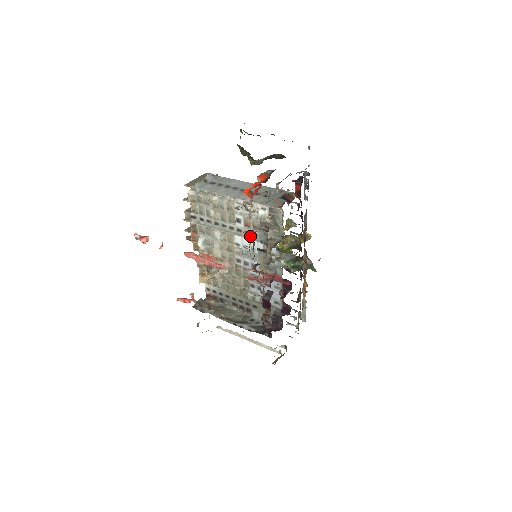
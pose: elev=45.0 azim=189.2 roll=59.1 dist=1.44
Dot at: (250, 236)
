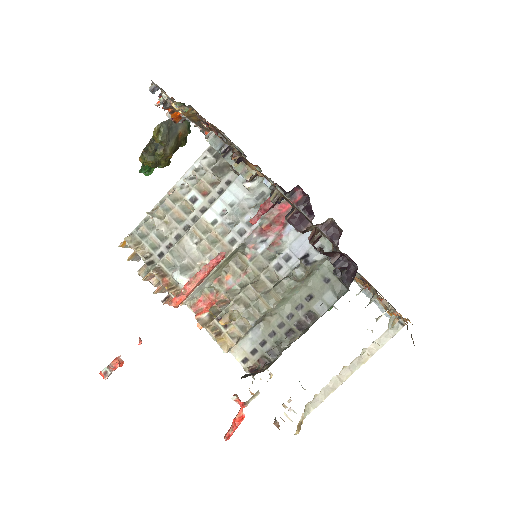
Dot at: (217, 198)
